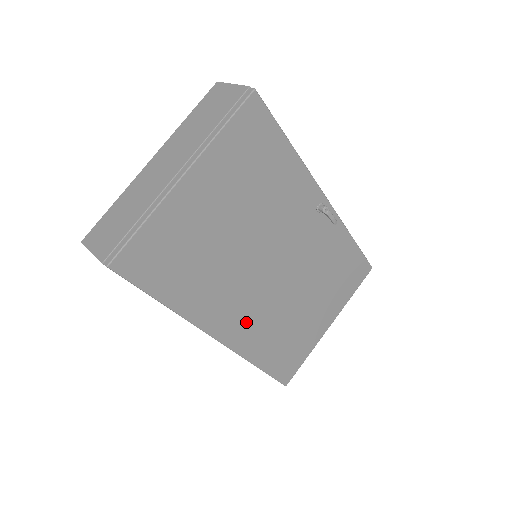
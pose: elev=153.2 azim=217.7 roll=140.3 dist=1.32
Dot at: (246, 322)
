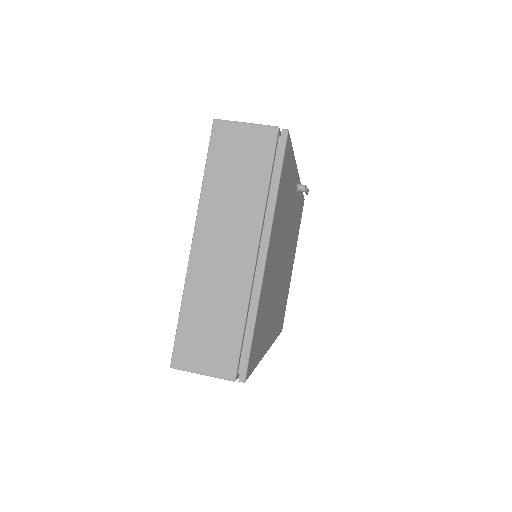
Dot at: (276, 317)
